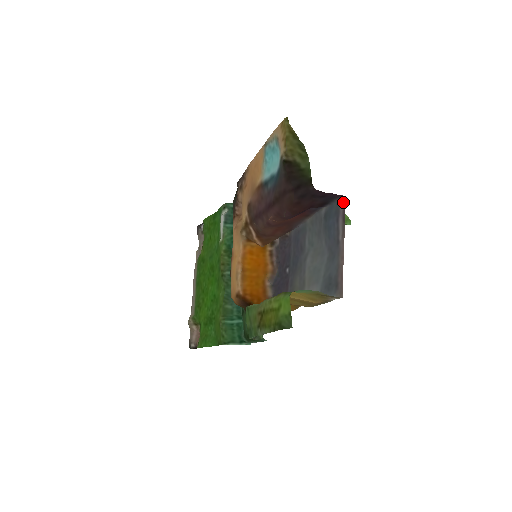
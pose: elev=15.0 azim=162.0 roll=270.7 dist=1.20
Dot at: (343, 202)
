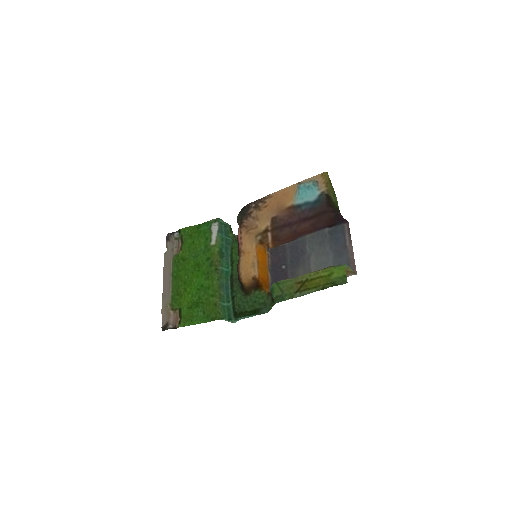
Dot at: (347, 226)
